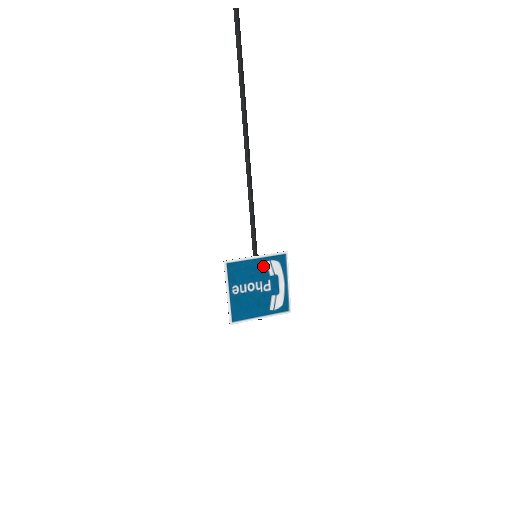
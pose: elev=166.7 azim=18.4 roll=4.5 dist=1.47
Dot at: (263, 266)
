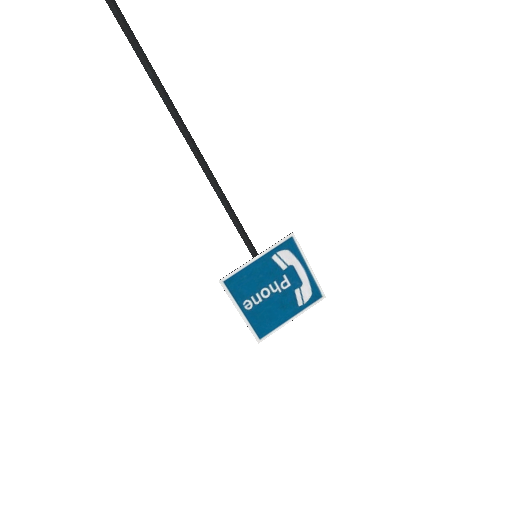
Dot at: (270, 263)
